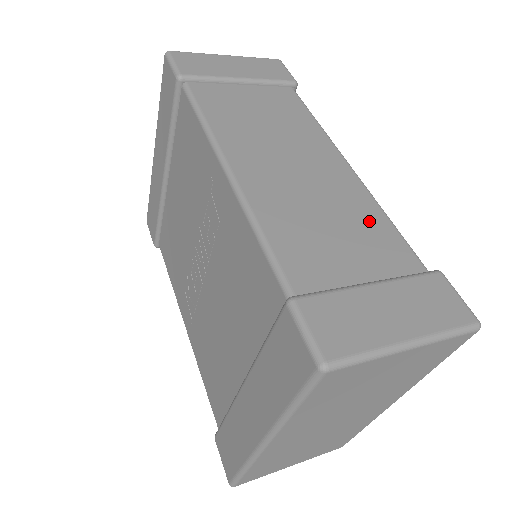
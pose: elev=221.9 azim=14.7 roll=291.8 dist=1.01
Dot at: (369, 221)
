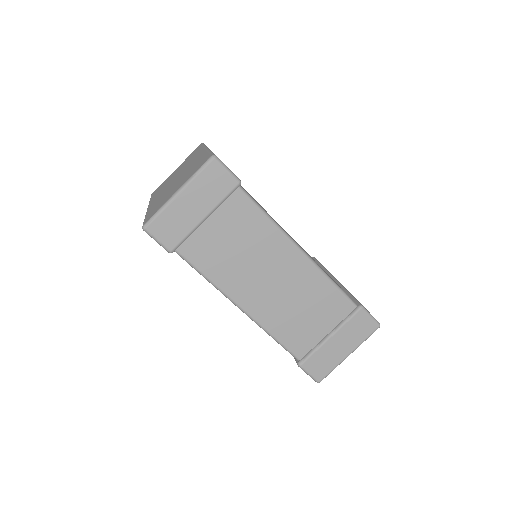
Dot at: (322, 294)
